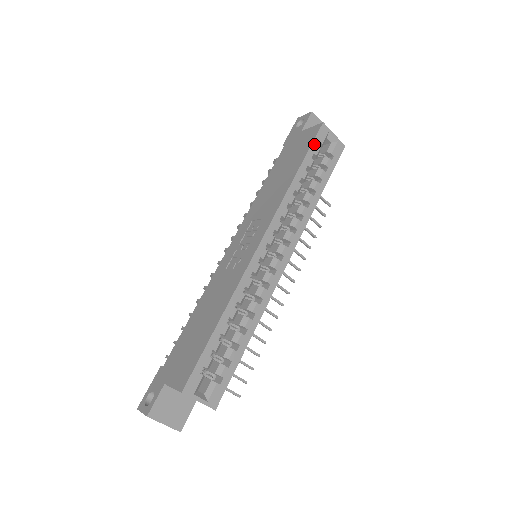
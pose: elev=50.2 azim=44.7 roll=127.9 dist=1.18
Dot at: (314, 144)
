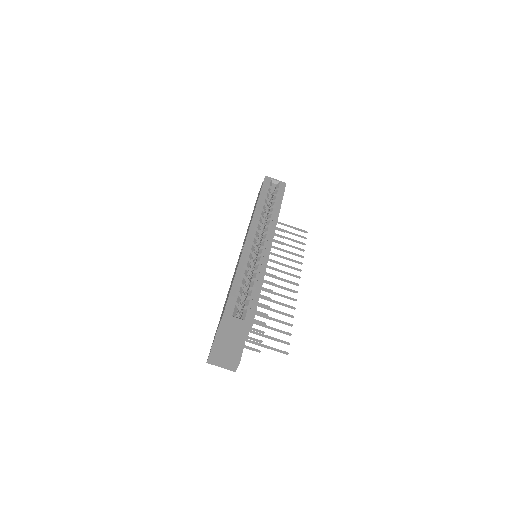
Dot at: (264, 186)
